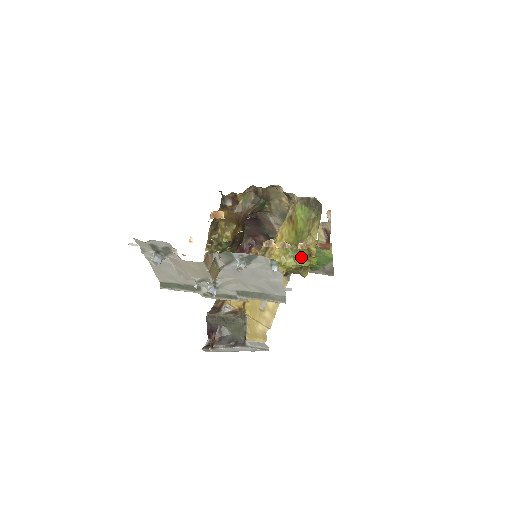
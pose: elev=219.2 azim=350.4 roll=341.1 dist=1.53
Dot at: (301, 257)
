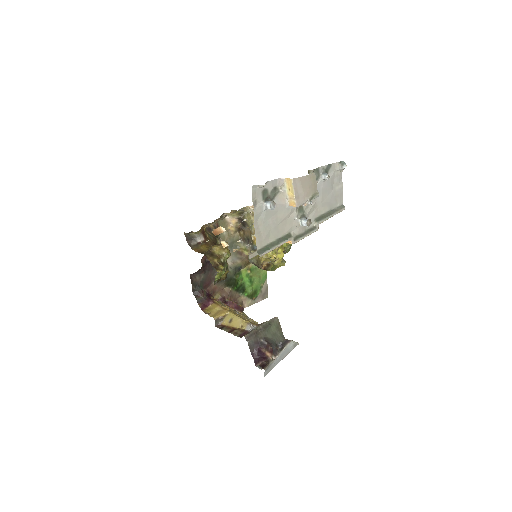
Dot at: occluded
